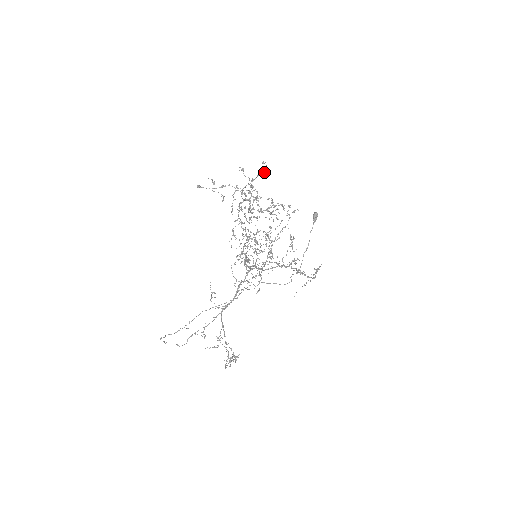
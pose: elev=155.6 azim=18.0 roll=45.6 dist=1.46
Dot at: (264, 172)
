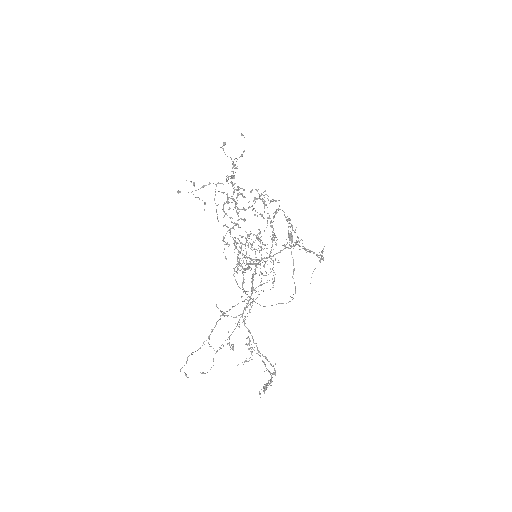
Dot at: (243, 151)
